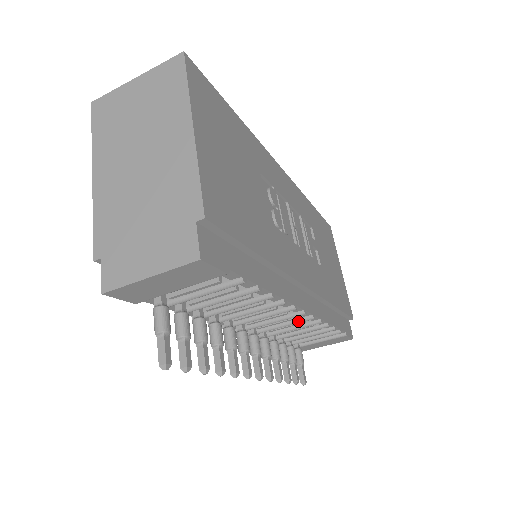
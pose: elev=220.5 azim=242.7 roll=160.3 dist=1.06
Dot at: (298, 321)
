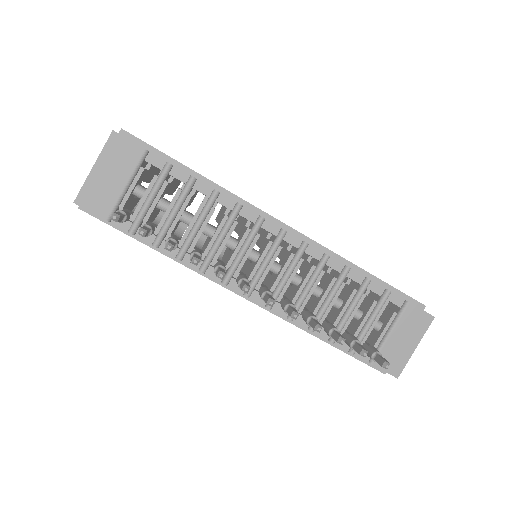
Dot at: (296, 256)
